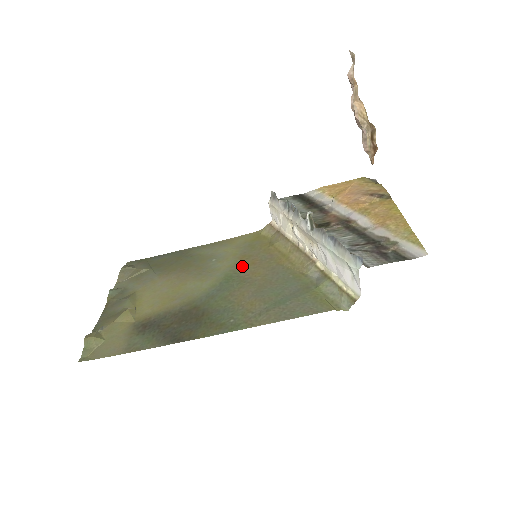
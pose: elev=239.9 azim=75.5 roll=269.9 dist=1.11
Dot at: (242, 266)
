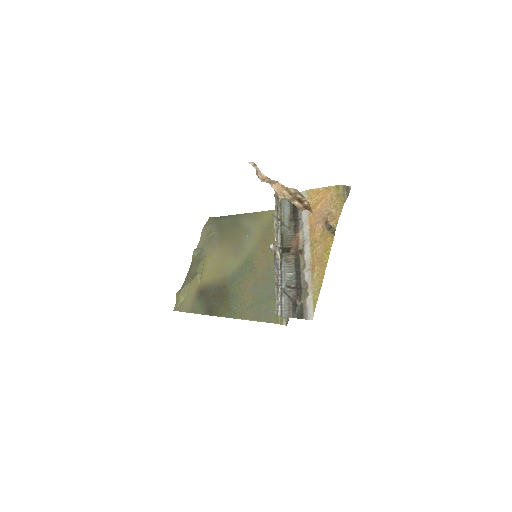
Dot at: (257, 252)
